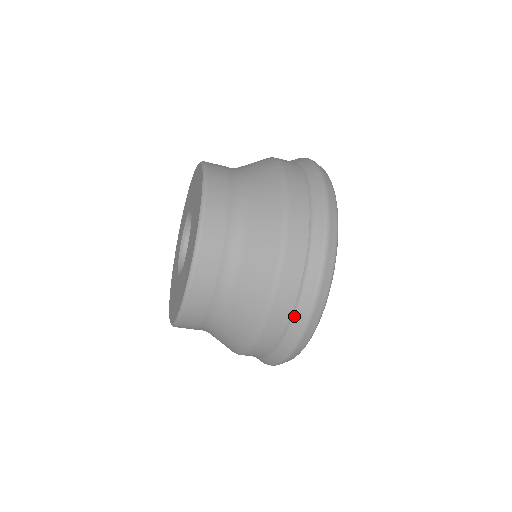
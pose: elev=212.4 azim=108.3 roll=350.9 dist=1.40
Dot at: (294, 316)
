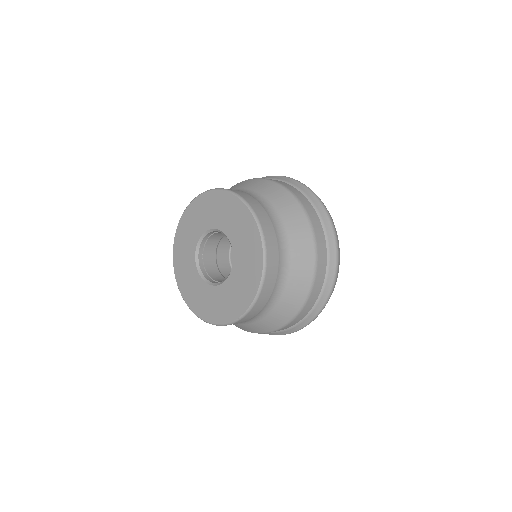
Dot at: (329, 260)
